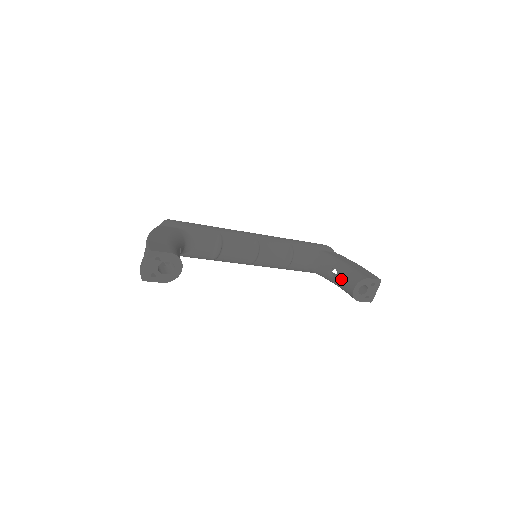
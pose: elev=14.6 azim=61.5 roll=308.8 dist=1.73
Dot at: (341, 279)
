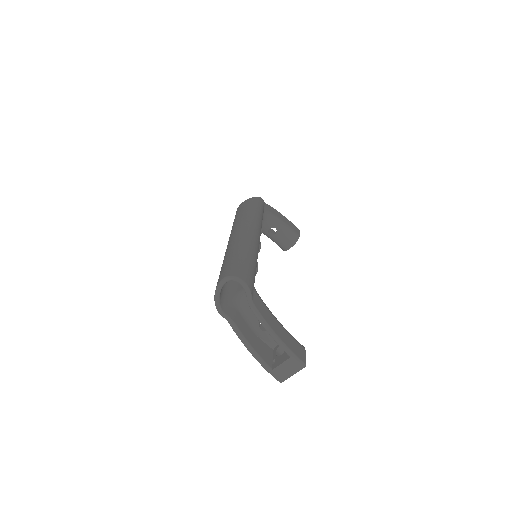
Dot at: (279, 237)
